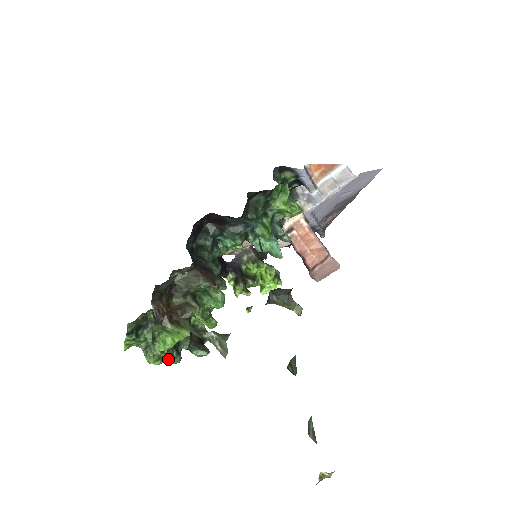
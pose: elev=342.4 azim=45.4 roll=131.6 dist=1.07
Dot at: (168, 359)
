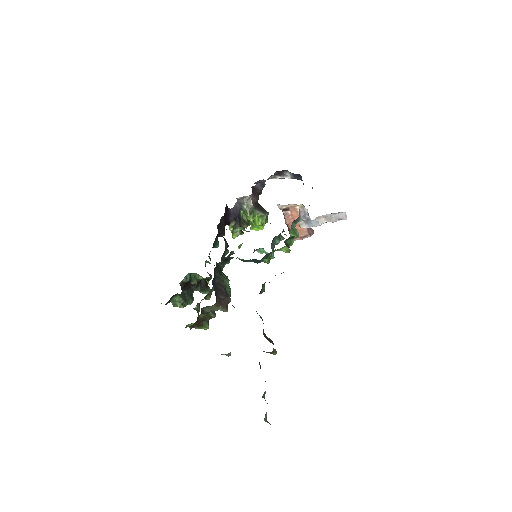
Dot at: occluded
